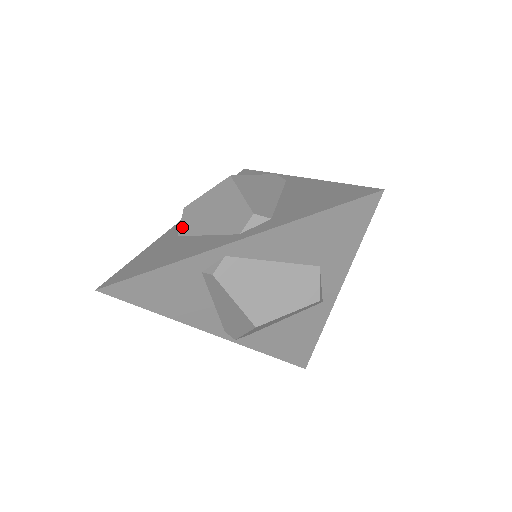
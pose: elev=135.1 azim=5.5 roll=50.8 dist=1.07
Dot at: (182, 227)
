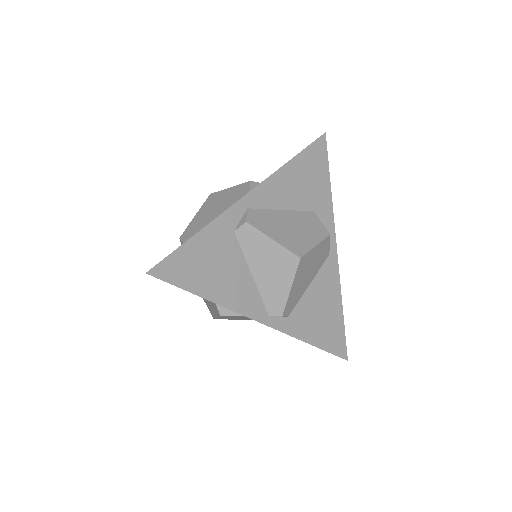
Dot at: occluded
